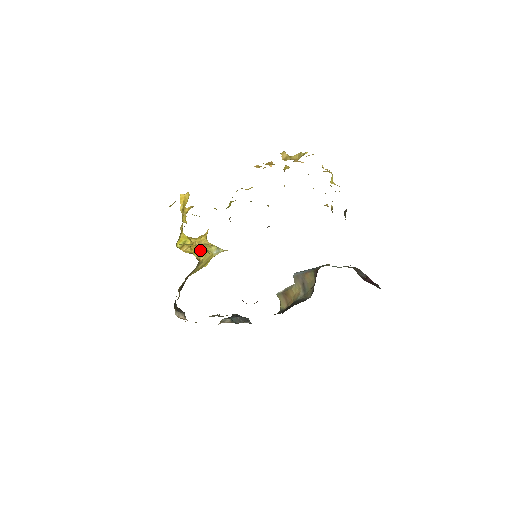
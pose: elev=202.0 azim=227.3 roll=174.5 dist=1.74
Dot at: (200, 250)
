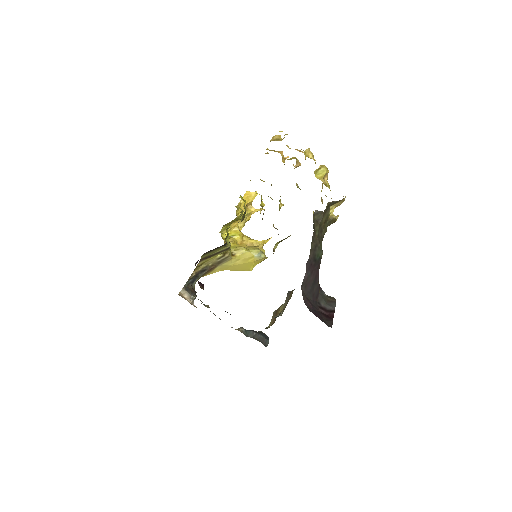
Dot at: (240, 247)
